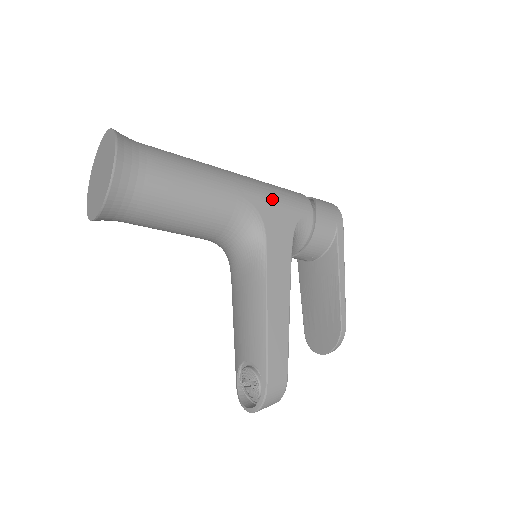
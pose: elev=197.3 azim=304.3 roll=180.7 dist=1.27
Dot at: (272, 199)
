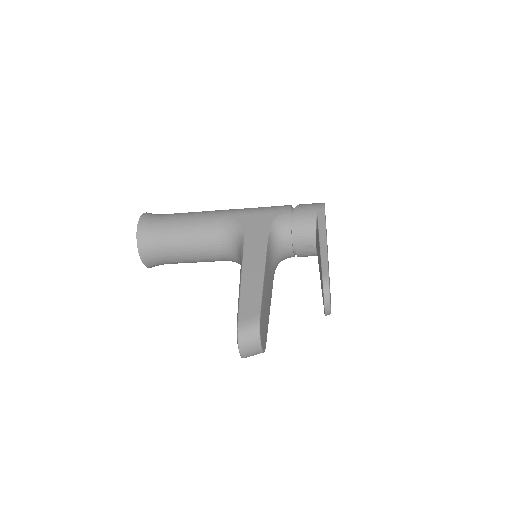
Dot at: (251, 212)
